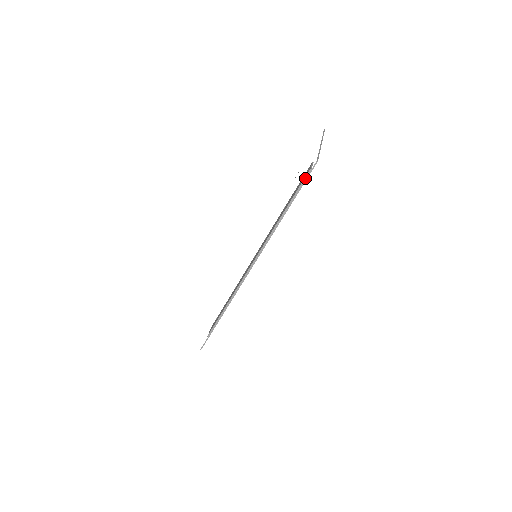
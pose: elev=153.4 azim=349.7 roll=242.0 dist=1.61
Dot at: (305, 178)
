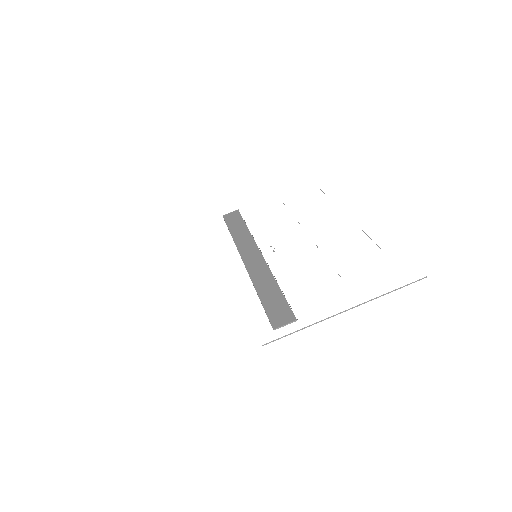
Dot at: (270, 322)
